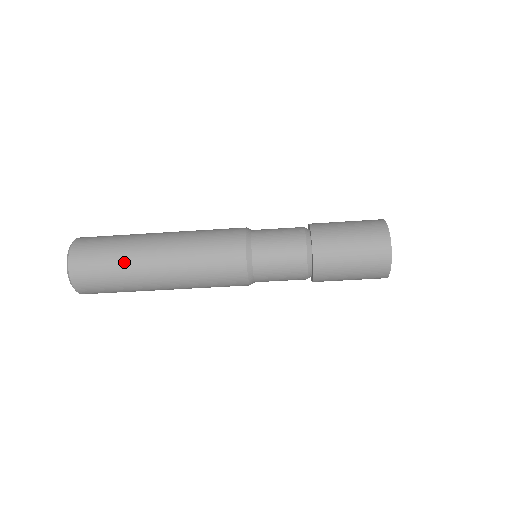
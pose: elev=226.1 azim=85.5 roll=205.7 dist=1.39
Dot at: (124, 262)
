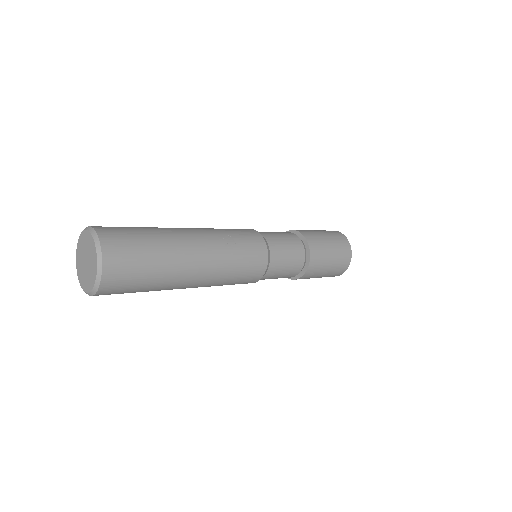
Dot at: occluded
